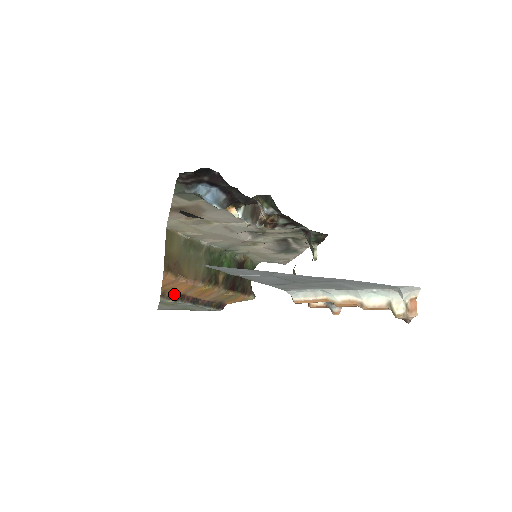
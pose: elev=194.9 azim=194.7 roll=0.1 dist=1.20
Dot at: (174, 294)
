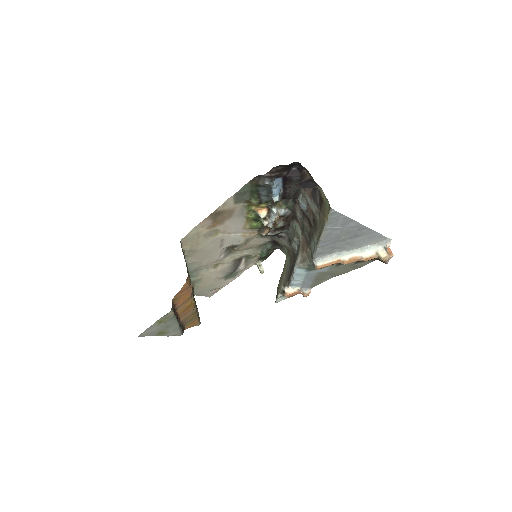
Dot at: (174, 307)
